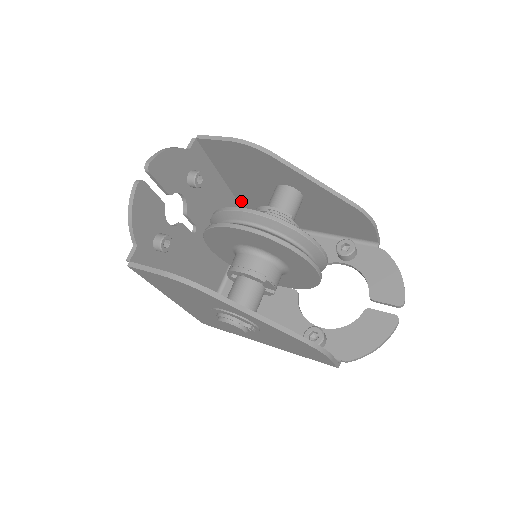
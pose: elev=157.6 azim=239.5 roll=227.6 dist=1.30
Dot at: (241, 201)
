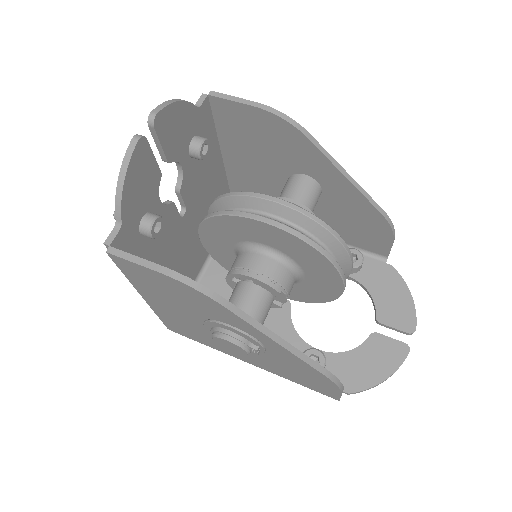
Dot at: (233, 184)
